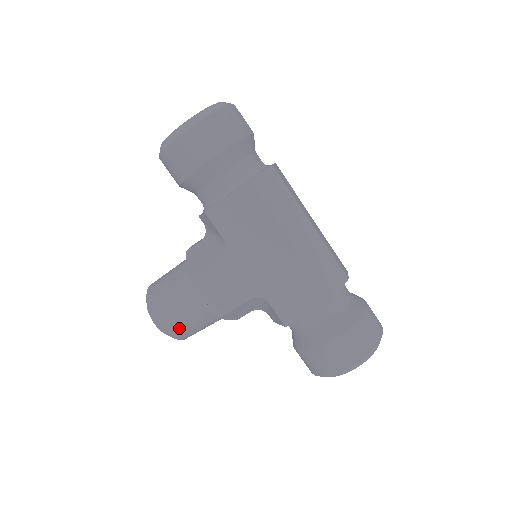
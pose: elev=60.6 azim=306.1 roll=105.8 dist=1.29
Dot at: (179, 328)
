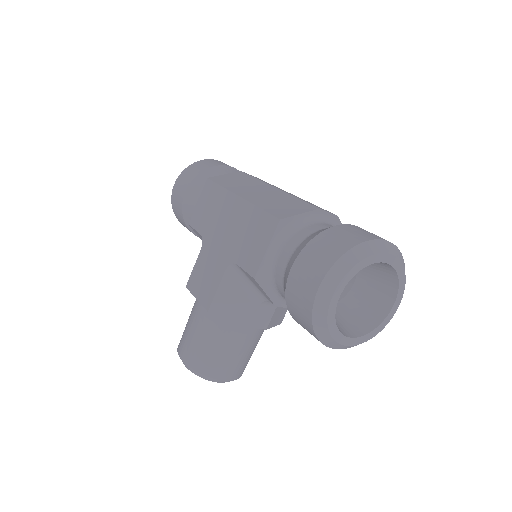
Dot at: (195, 353)
